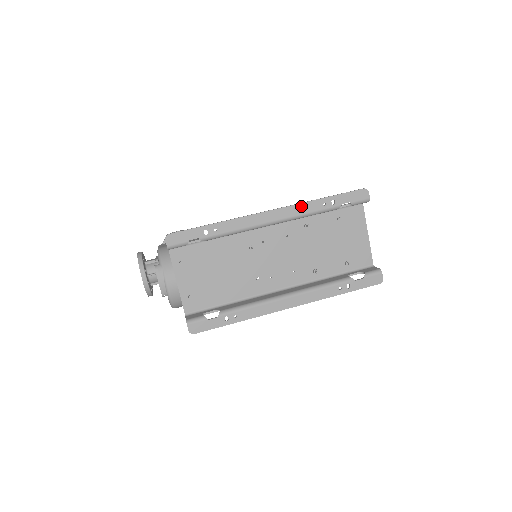
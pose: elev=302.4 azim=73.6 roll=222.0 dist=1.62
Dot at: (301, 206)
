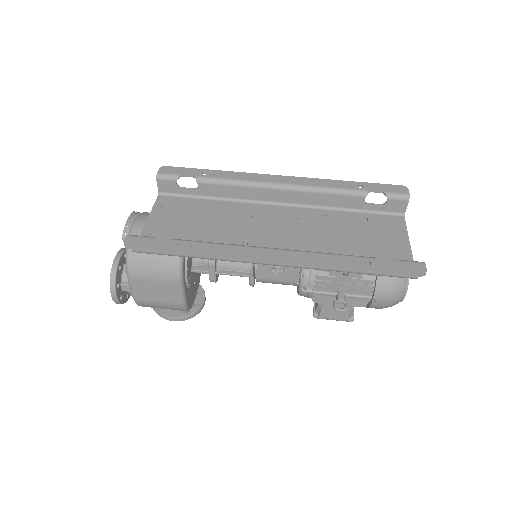
Dot at: (320, 181)
